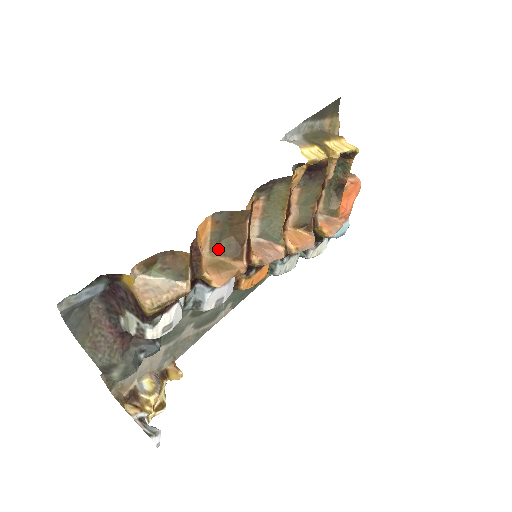
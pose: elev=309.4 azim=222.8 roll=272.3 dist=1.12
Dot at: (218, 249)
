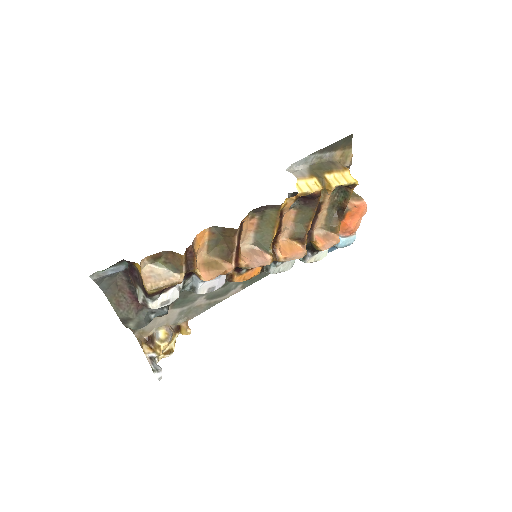
Dot at: (214, 252)
